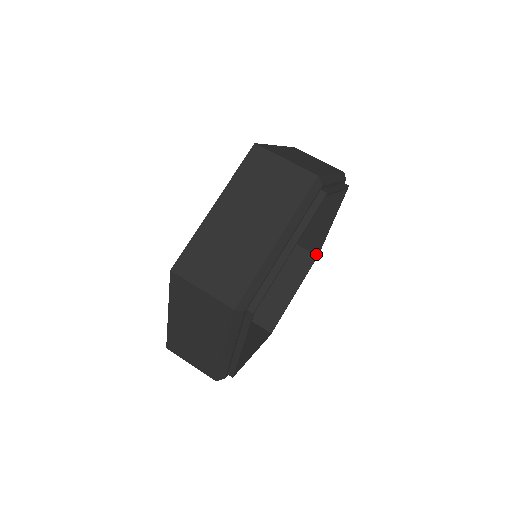
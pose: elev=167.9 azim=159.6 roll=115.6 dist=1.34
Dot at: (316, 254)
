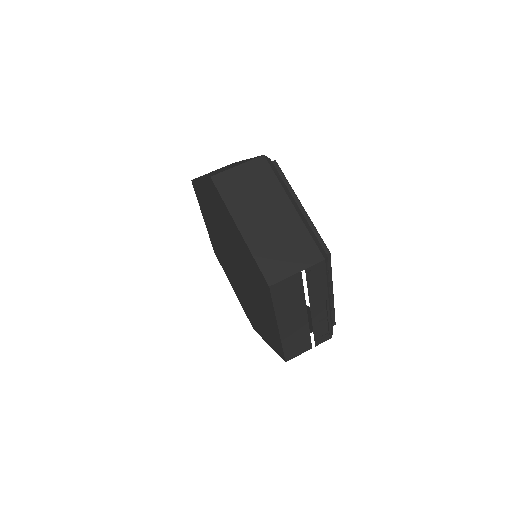
Dot at: occluded
